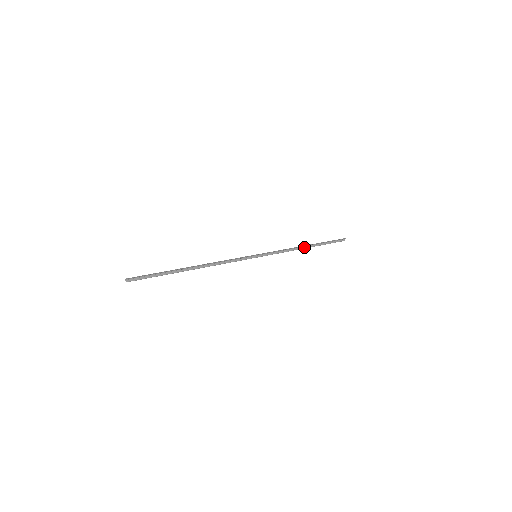
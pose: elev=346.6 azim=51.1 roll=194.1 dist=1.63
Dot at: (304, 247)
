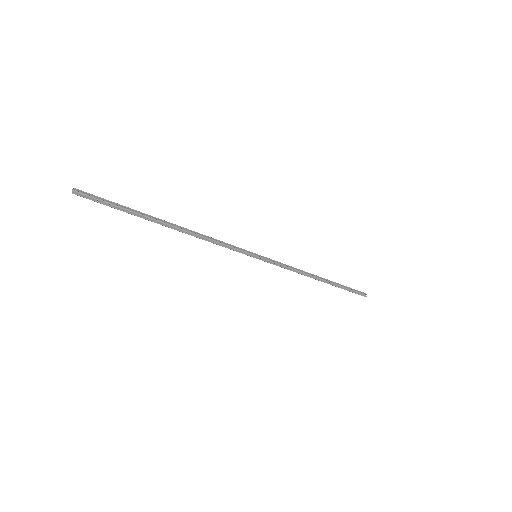
Dot at: (317, 278)
